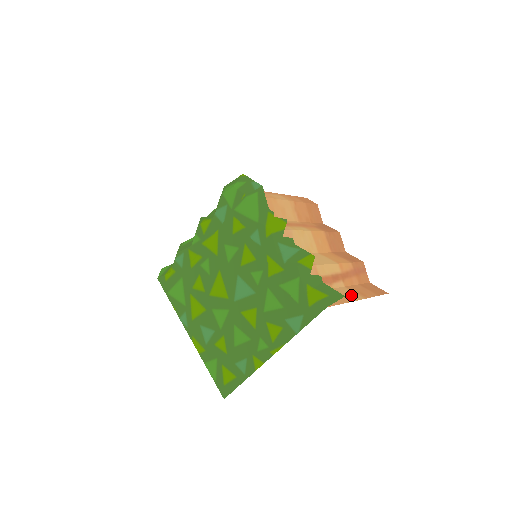
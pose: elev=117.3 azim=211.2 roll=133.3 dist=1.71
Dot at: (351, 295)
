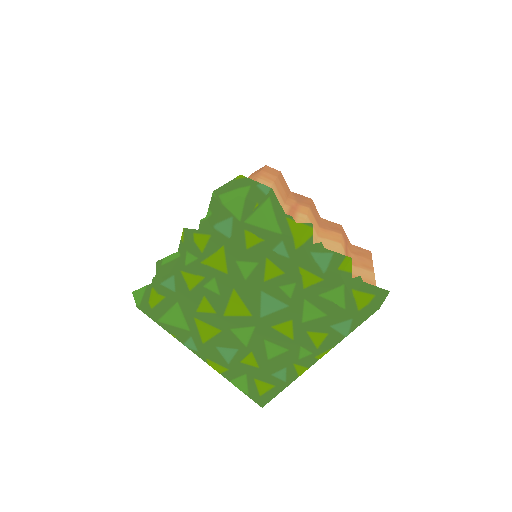
Dot at: (366, 275)
